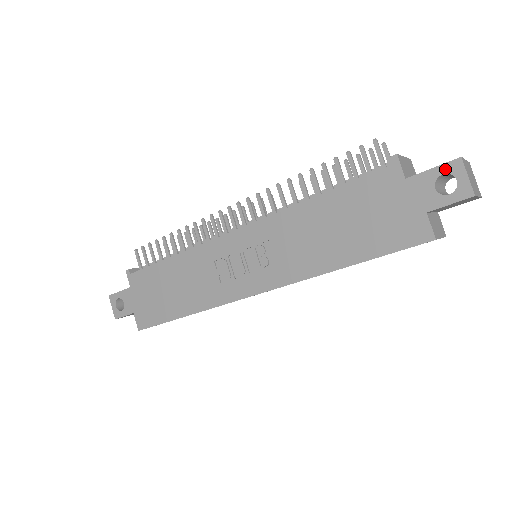
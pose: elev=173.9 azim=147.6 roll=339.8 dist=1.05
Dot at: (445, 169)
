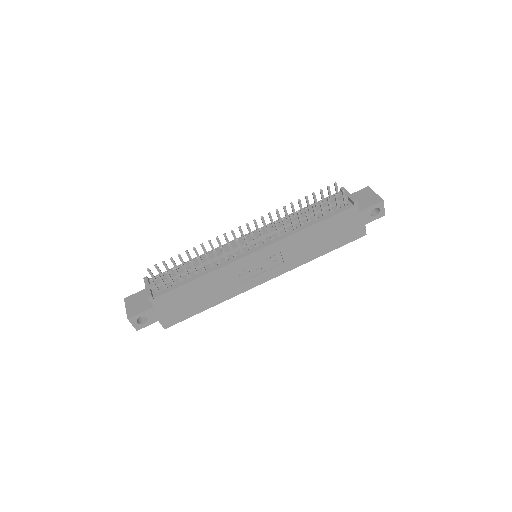
Dot at: (377, 206)
